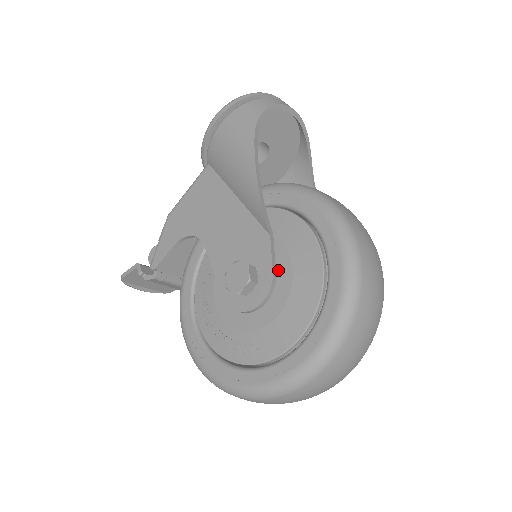
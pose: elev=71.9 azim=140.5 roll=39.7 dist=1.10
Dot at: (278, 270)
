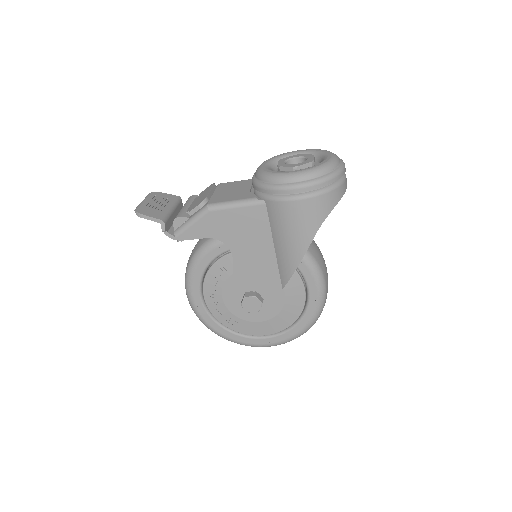
Dot at: occluded
